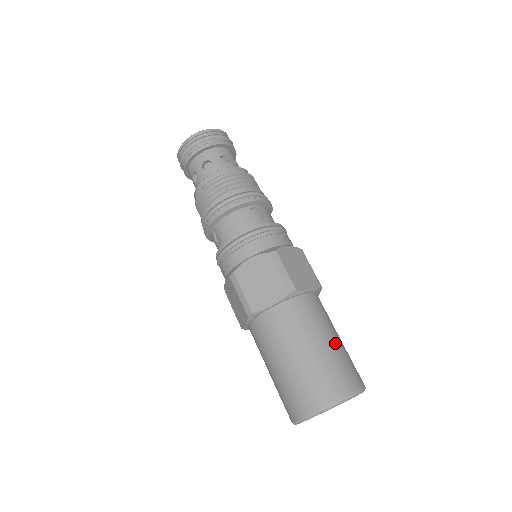
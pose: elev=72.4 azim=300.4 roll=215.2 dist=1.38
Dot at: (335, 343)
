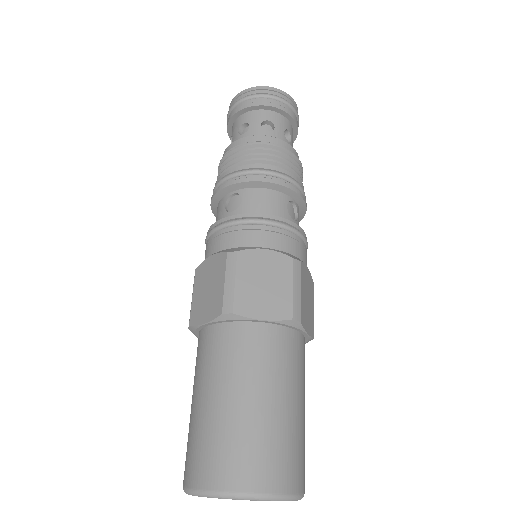
Dot at: (303, 415)
